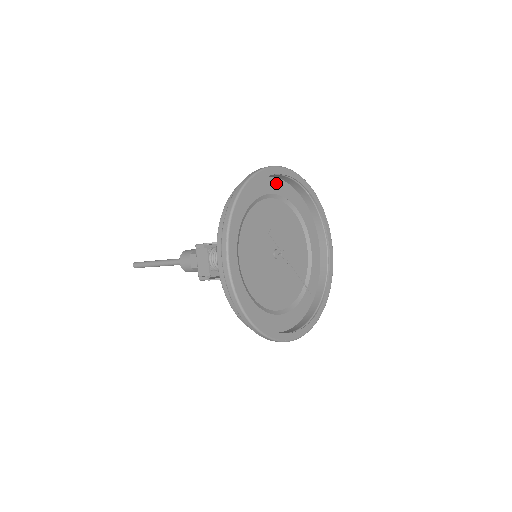
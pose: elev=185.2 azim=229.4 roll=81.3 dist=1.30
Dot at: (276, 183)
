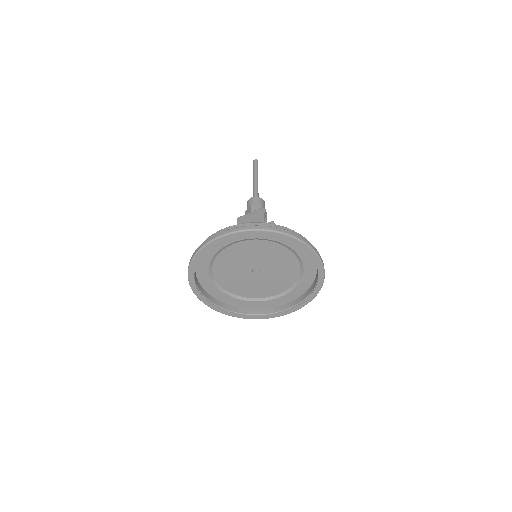
Dot at: occluded
